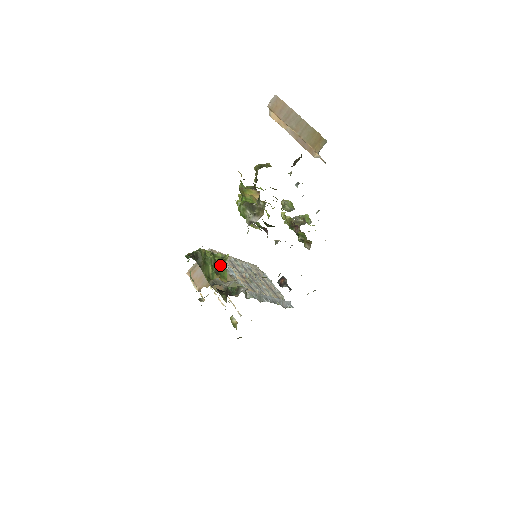
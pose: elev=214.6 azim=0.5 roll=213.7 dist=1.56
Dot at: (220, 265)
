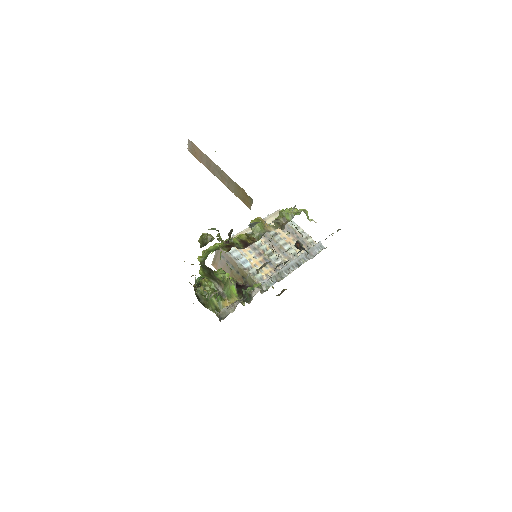
Dot at: (223, 288)
